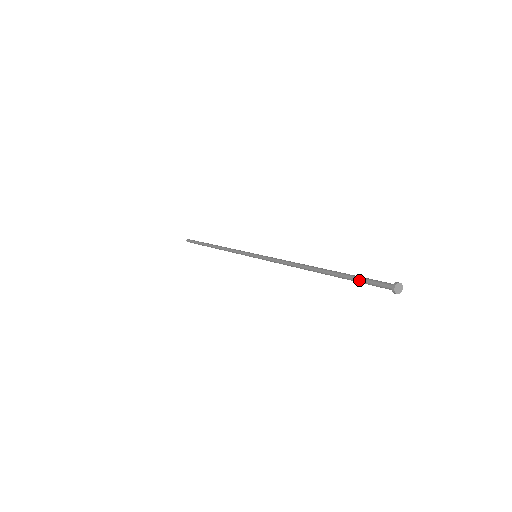
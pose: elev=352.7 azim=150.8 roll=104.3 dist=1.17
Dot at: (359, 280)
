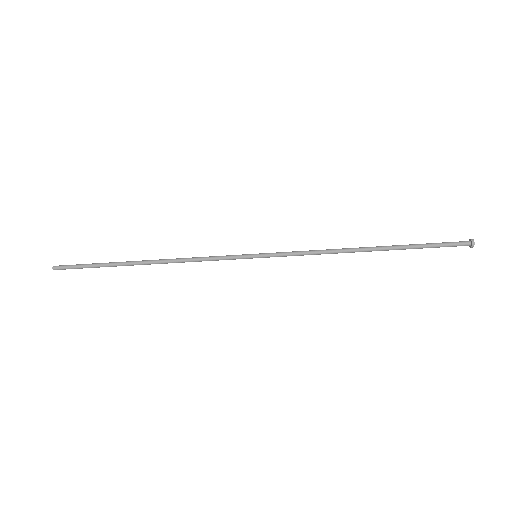
Dot at: (432, 246)
